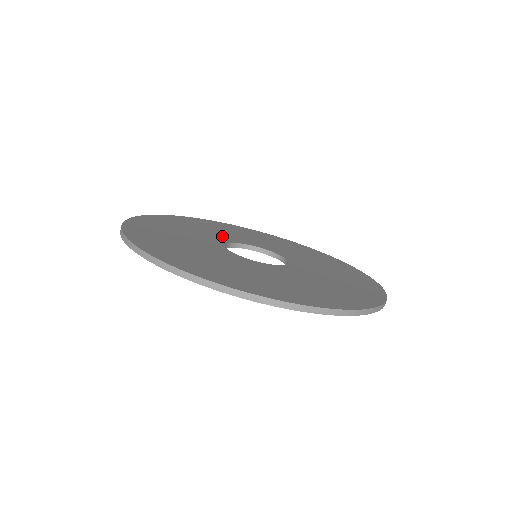
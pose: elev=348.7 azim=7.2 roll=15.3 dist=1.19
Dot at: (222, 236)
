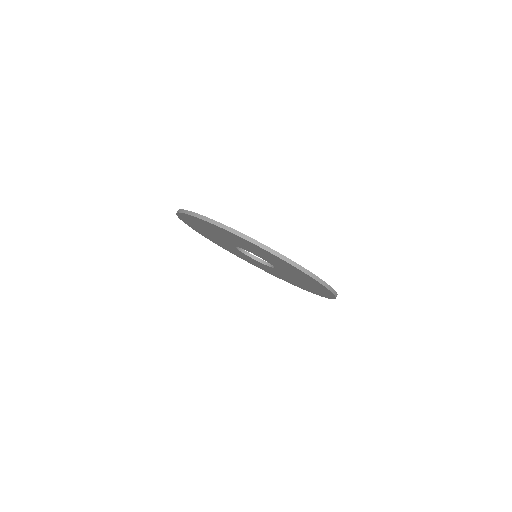
Dot at: occluded
